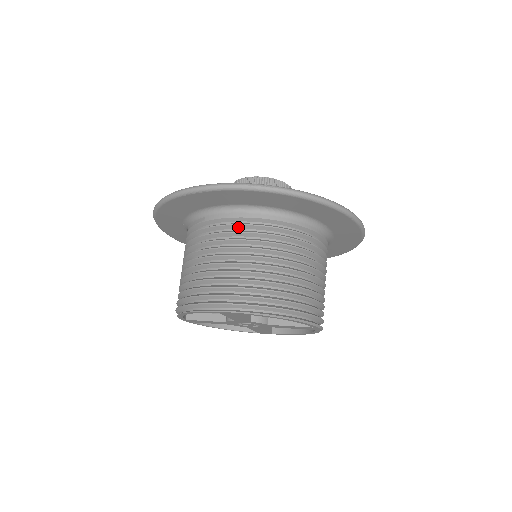
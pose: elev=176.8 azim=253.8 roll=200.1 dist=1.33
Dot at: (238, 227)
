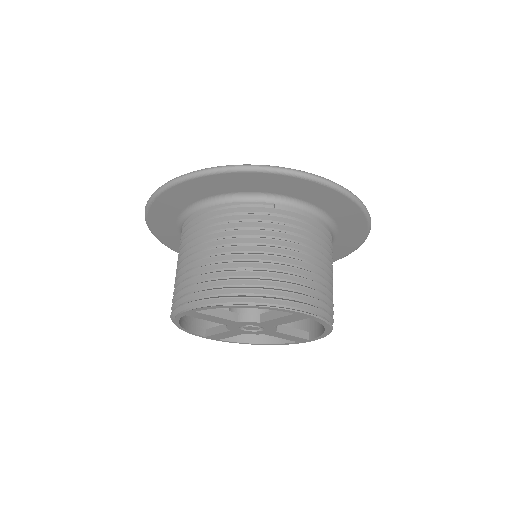
Dot at: (310, 228)
